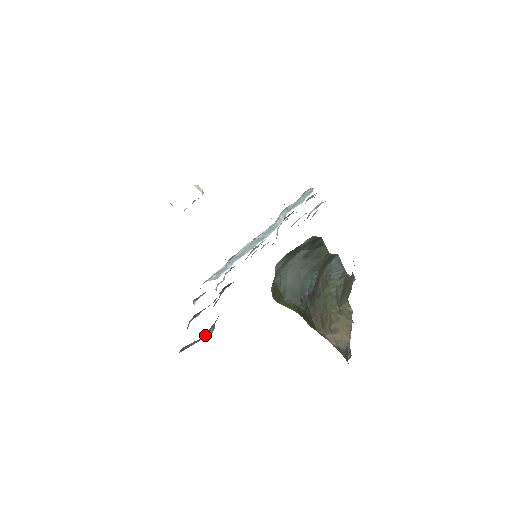
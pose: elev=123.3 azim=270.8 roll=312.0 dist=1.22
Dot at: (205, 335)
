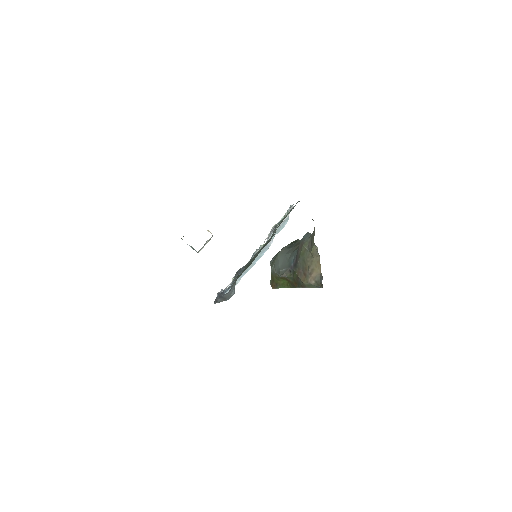
Dot at: (230, 293)
